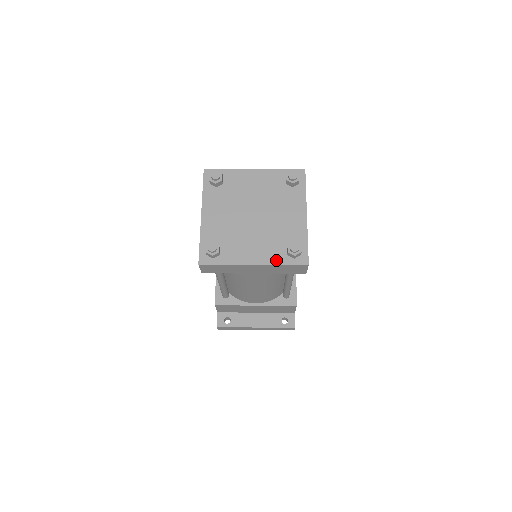
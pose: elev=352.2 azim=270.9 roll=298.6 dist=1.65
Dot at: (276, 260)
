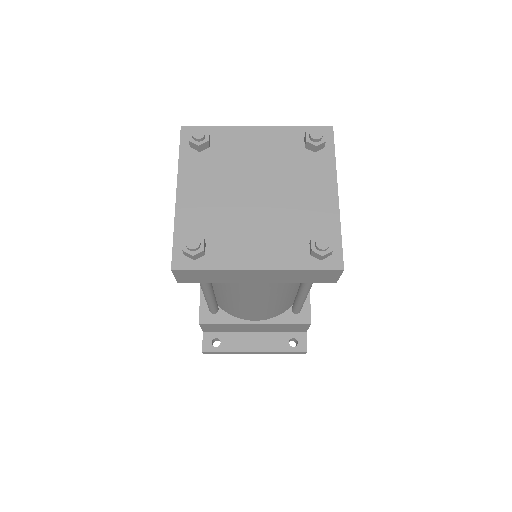
Dot at: (293, 263)
